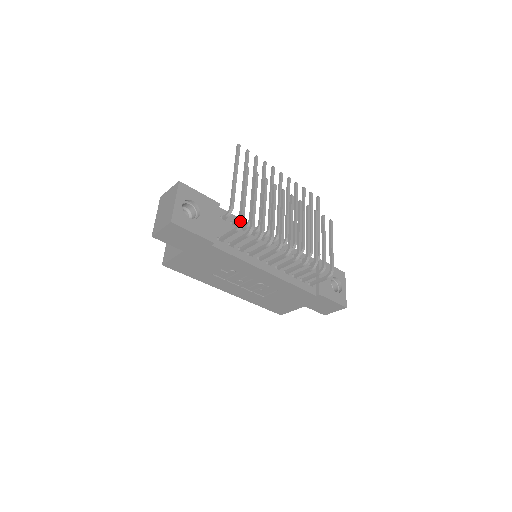
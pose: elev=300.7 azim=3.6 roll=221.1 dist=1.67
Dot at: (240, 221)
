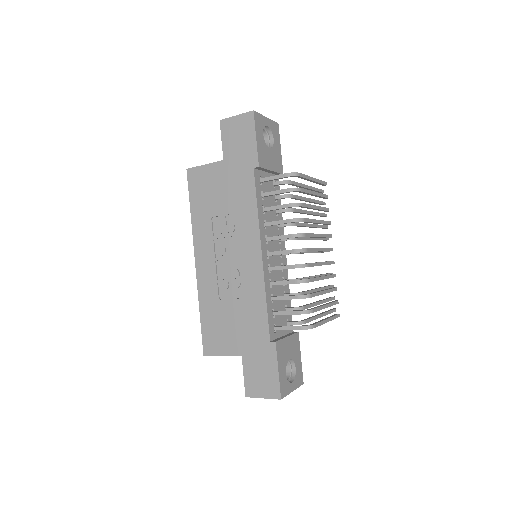
Dot at: (297, 172)
